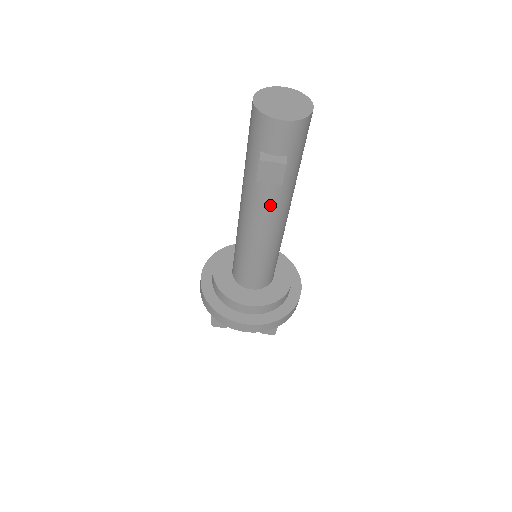
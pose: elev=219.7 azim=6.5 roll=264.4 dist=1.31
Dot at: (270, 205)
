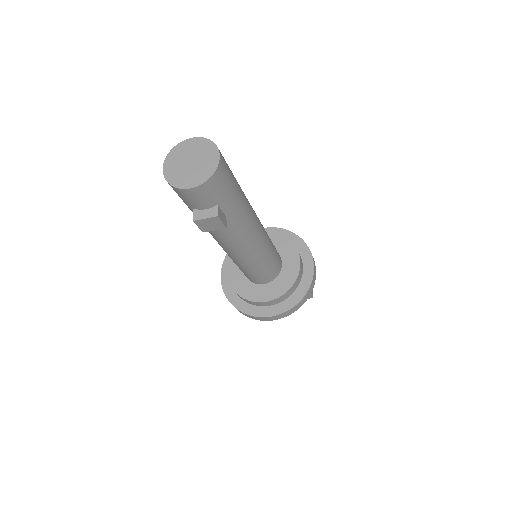
Dot at: (232, 236)
